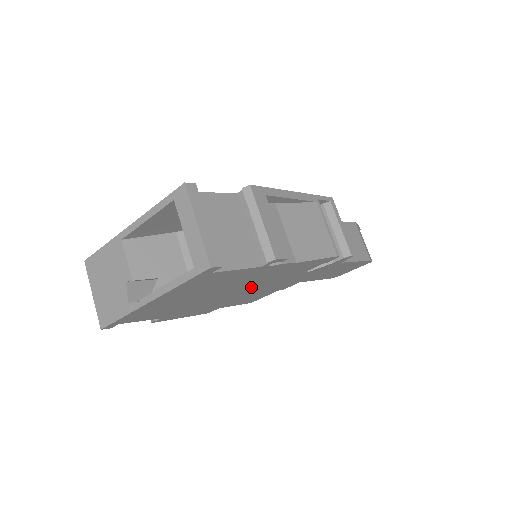
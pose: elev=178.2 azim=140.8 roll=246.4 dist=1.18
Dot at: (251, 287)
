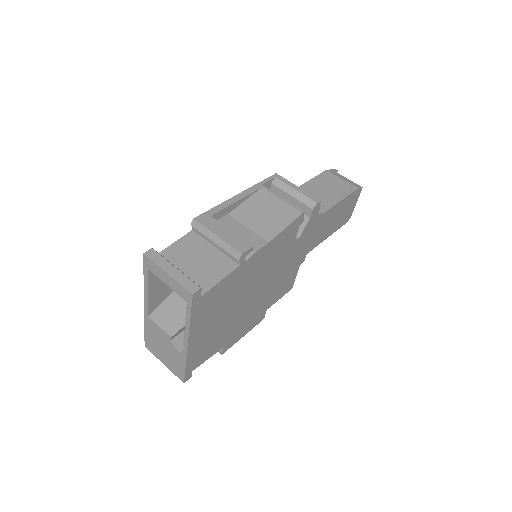
Dot at: (264, 281)
